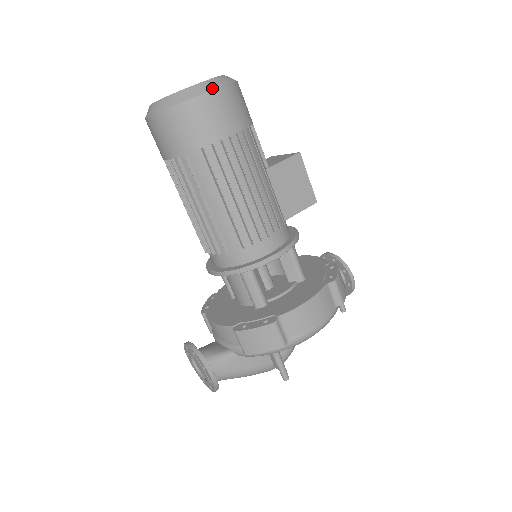
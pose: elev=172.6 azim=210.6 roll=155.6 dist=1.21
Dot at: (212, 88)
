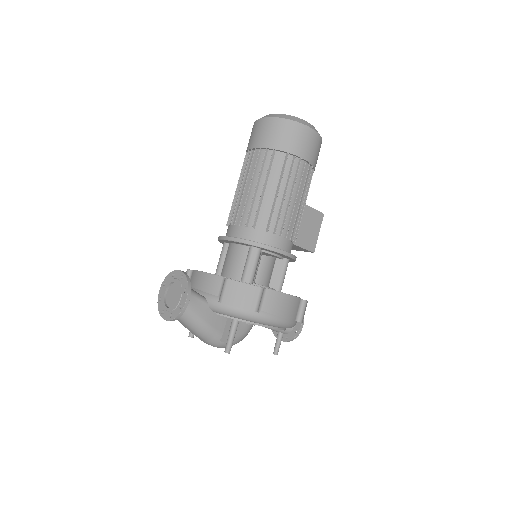
Dot at: (315, 129)
